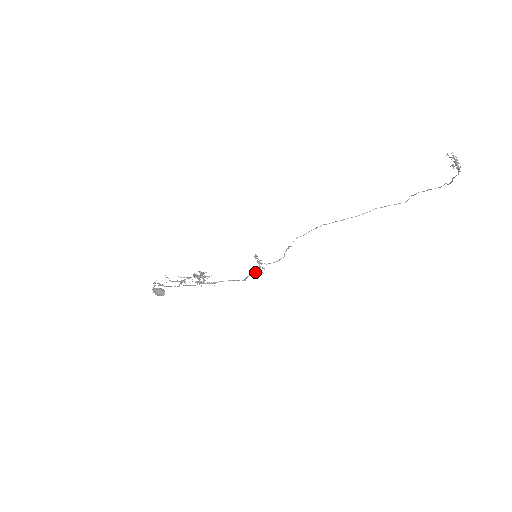
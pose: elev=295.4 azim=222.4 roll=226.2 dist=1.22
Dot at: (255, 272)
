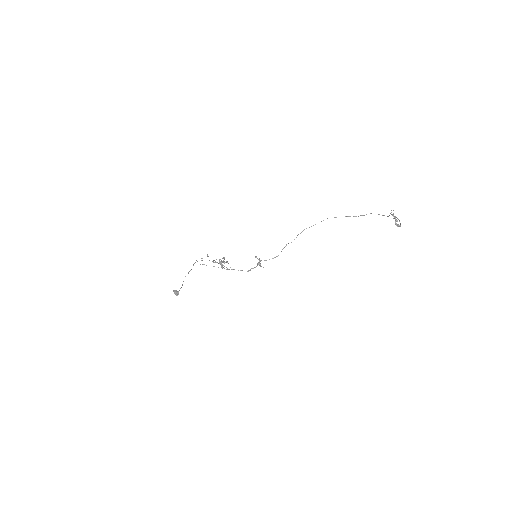
Dot at: (253, 268)
